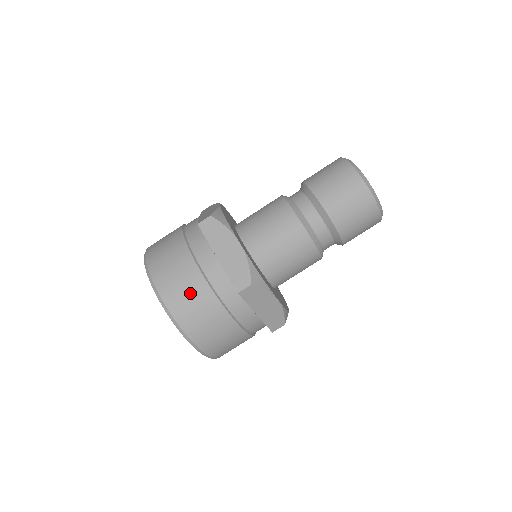
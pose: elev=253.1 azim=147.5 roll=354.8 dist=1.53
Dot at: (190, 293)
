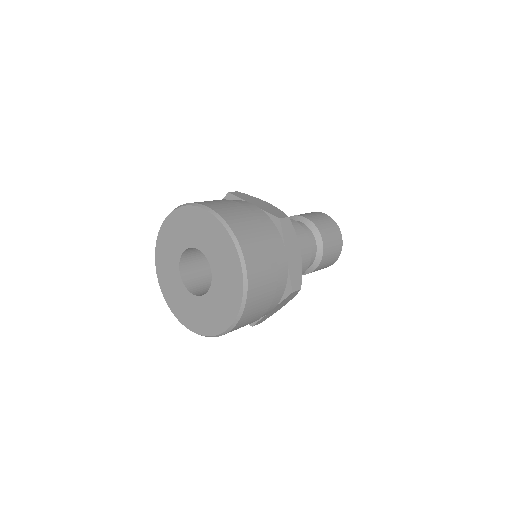
Dot at: (266, 277)
